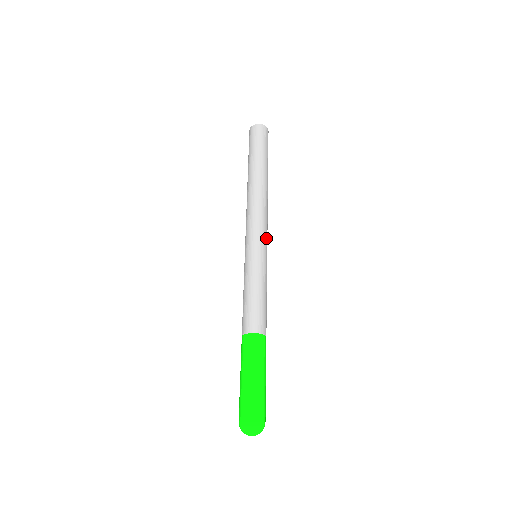
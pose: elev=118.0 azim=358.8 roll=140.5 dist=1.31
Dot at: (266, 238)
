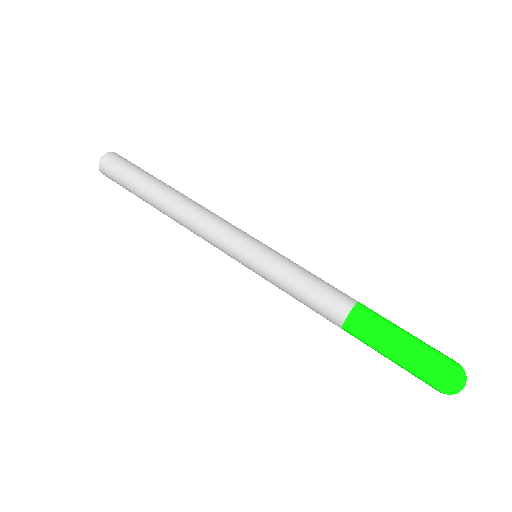
Dot at: (242, 232)
